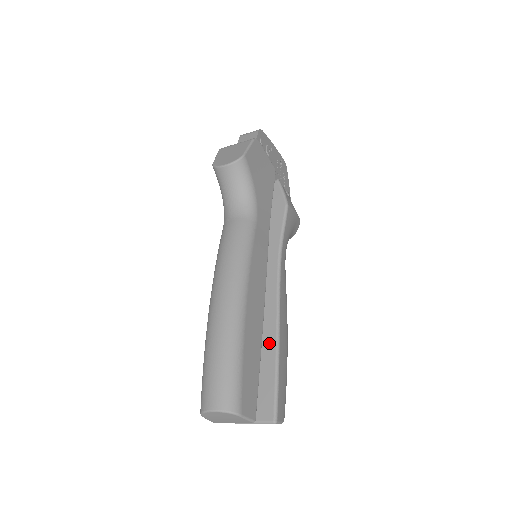
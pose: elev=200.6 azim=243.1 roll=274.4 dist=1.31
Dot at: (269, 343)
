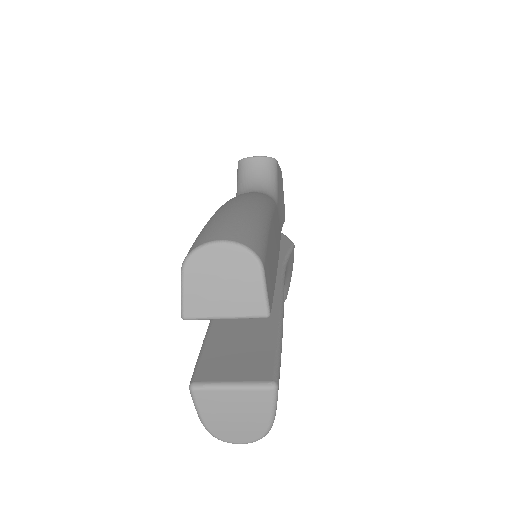
Dot at: occluded
